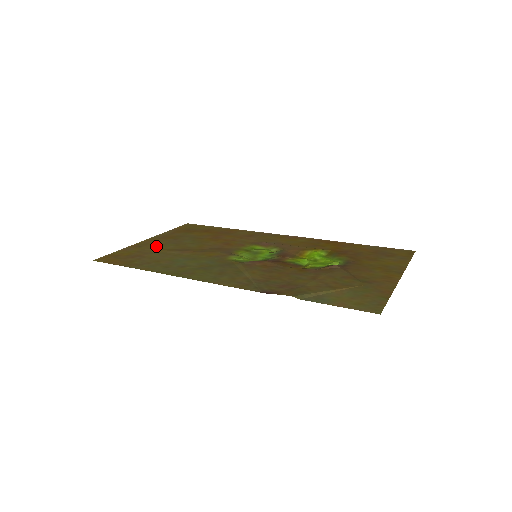
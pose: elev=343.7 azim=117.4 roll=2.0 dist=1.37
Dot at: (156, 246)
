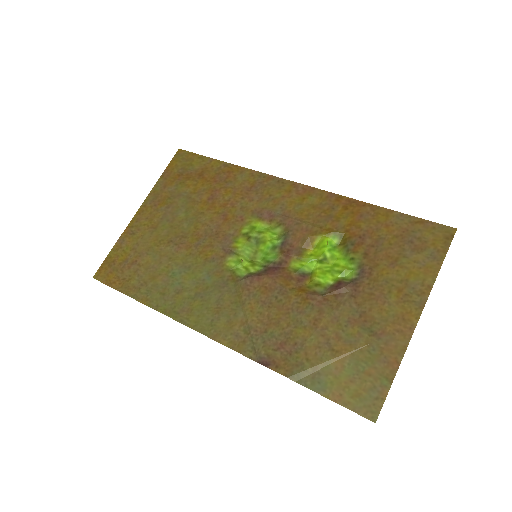
Dot at: (149, 232)
